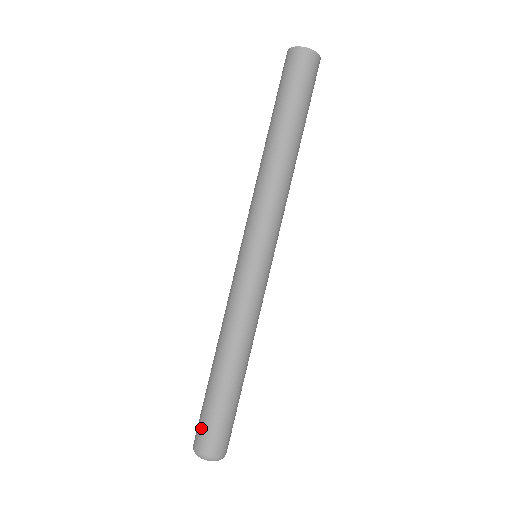
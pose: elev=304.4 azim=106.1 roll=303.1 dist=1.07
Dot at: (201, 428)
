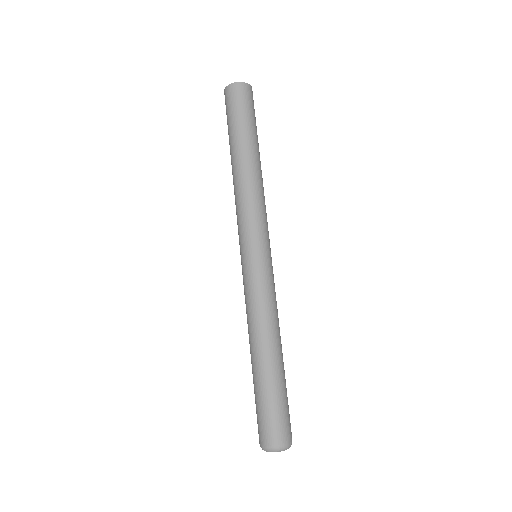
Dot at: (274, 423)
